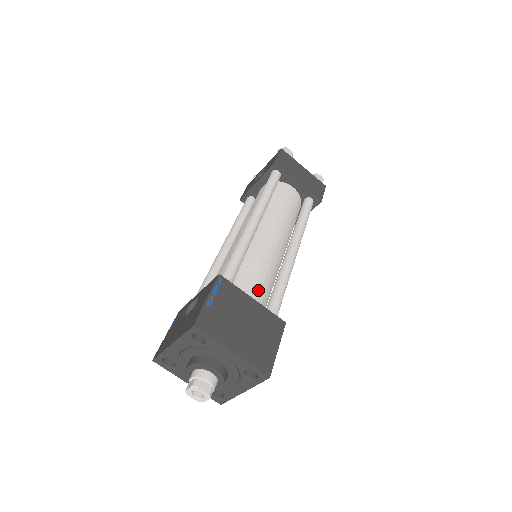
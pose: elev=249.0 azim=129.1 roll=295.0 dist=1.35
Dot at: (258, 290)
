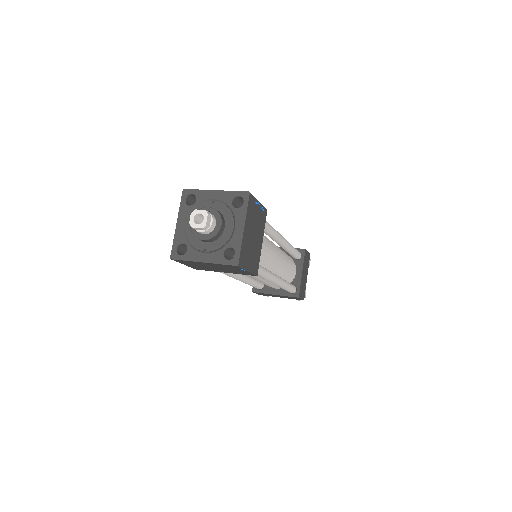
Dot at: occluded
